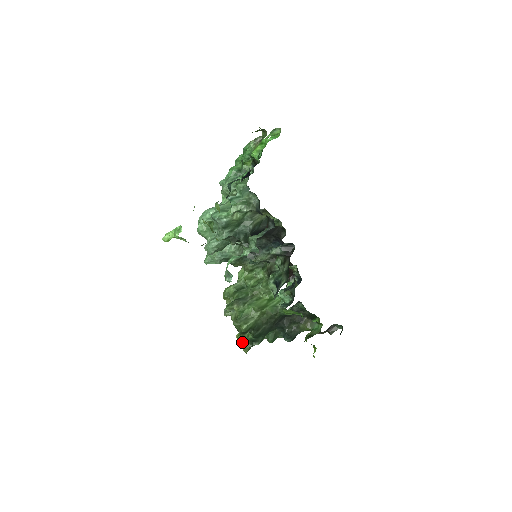
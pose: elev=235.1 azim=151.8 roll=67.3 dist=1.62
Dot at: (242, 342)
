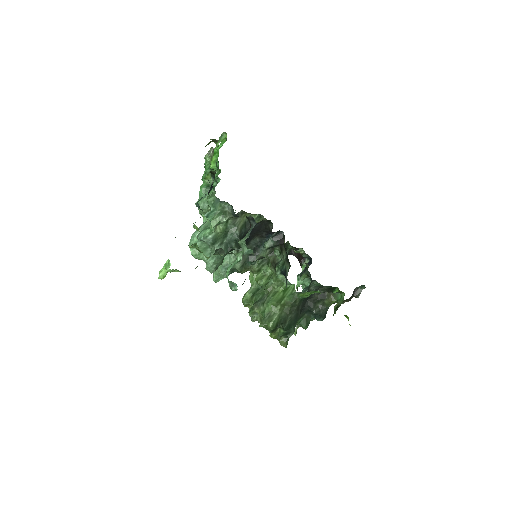
Dot at: (277, 339)
